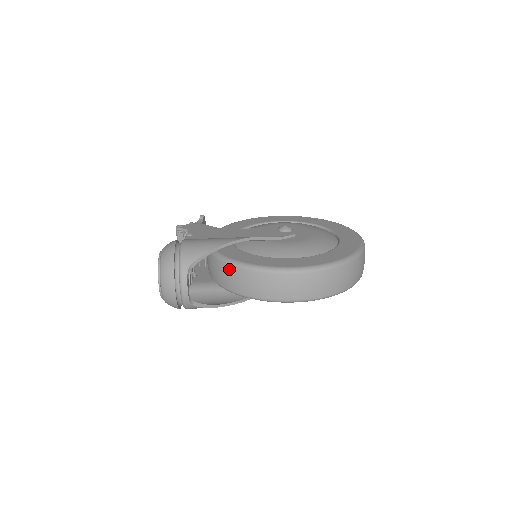
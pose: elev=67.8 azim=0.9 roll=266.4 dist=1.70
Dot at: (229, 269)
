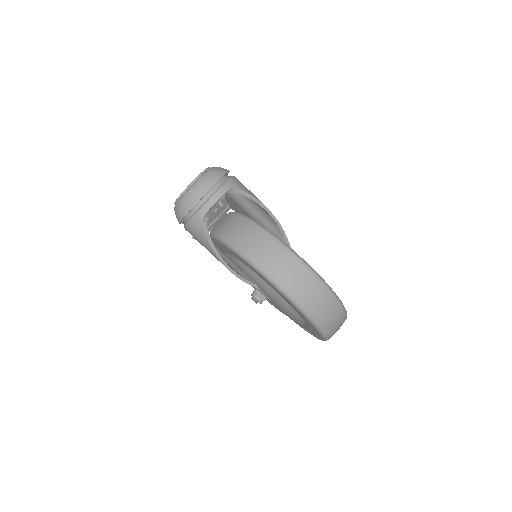
Dot at: (251, 227)
